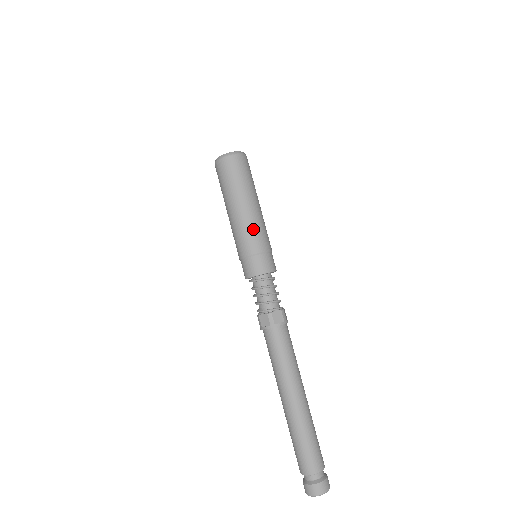
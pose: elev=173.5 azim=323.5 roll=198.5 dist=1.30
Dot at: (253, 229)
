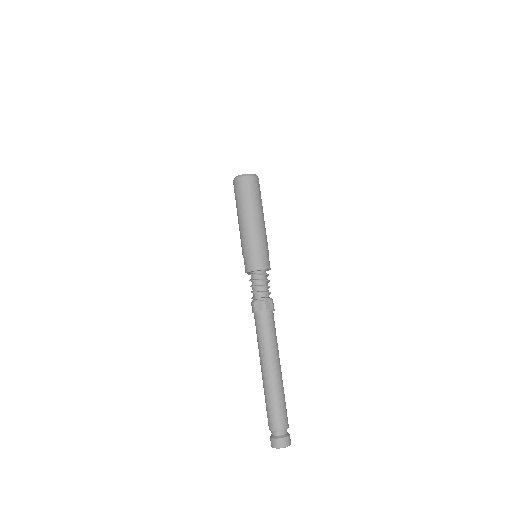
Dot at: (259, 234)
